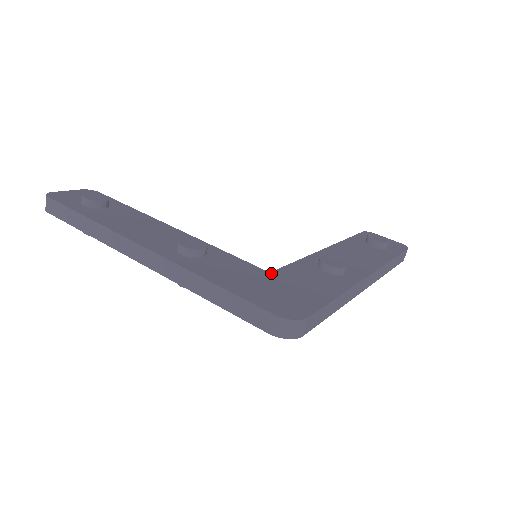
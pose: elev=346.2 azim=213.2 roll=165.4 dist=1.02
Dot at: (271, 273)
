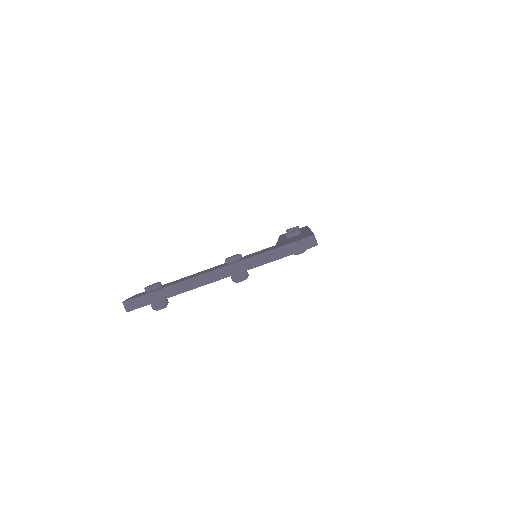
Dot at: occluded
